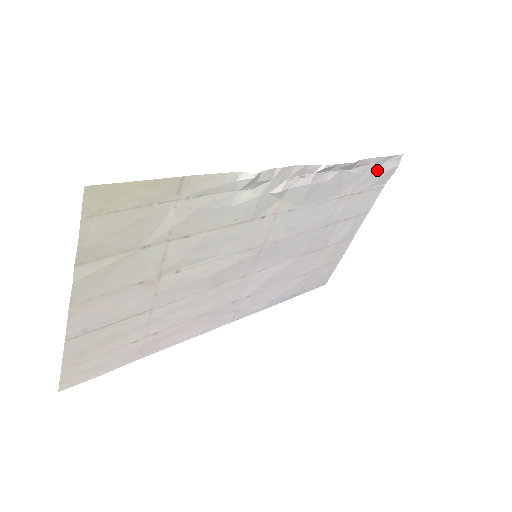
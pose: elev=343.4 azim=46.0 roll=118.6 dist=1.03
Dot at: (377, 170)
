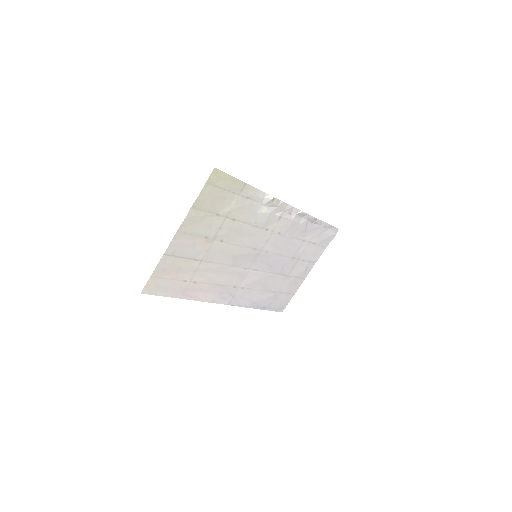
Dot at: (325, 232)
